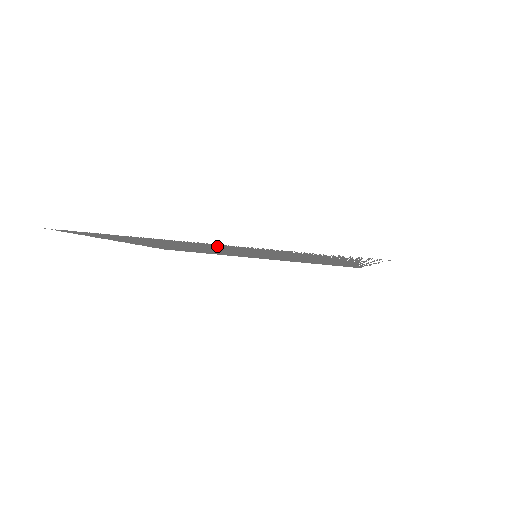
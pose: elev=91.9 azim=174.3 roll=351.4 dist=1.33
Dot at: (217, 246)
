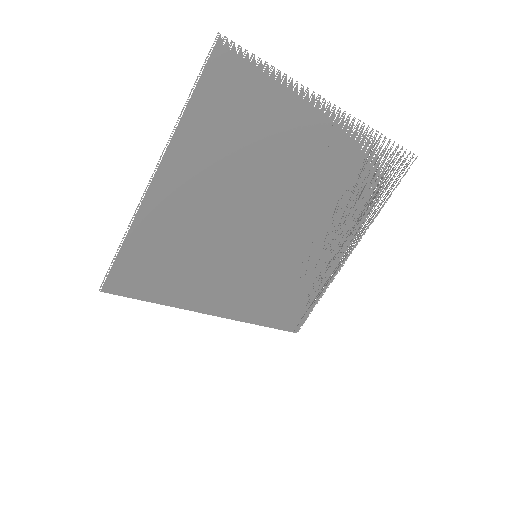
Dot at: (316, 137)
